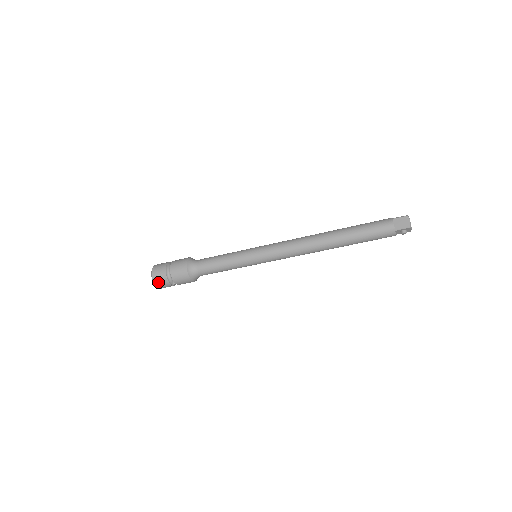
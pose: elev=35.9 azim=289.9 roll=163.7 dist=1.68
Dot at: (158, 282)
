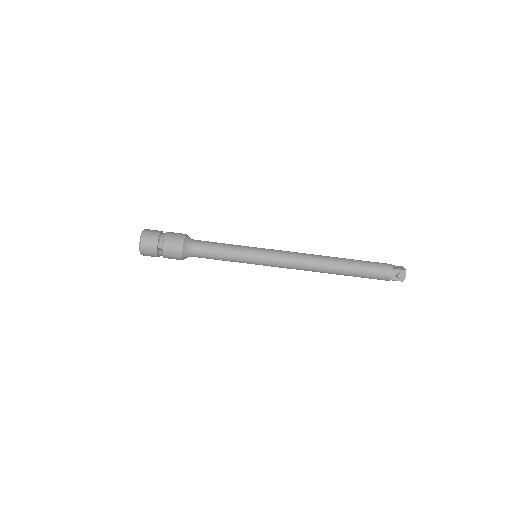
Dot at: (147, 237)
